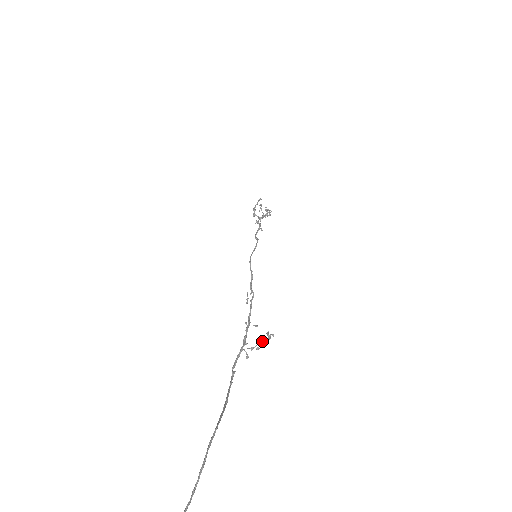
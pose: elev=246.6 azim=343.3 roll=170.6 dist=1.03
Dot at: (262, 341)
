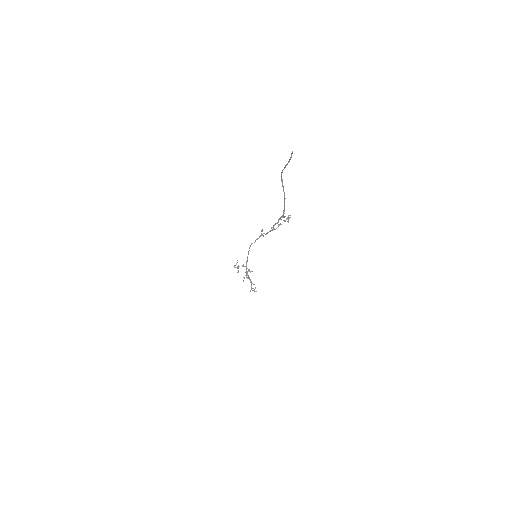
Dot at: occluded
